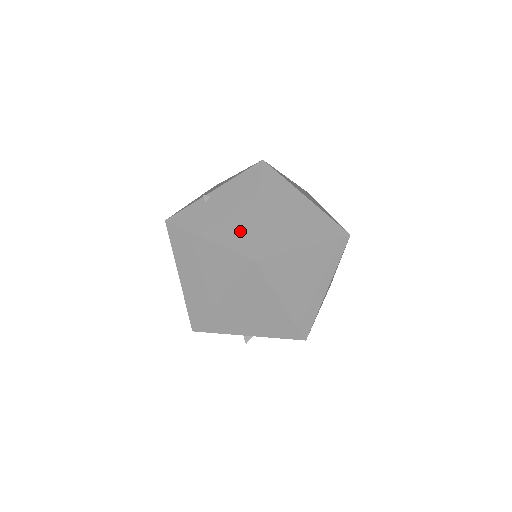
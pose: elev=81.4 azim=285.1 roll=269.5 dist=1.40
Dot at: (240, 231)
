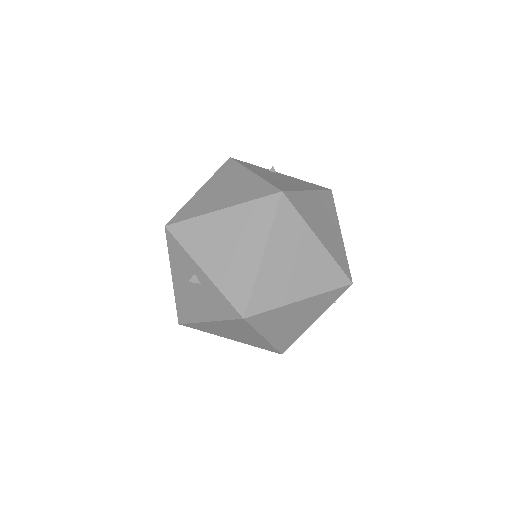
Dot at: (284, 184)
